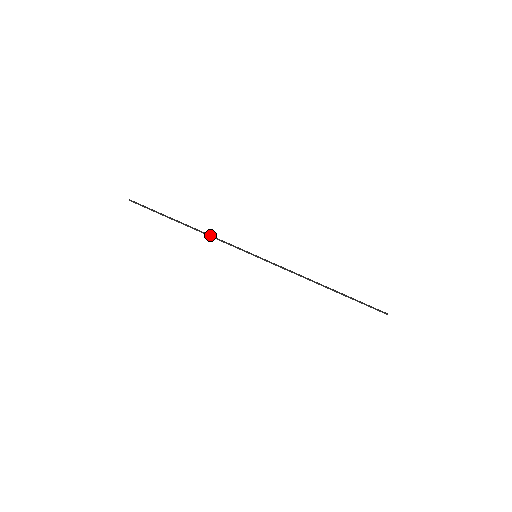
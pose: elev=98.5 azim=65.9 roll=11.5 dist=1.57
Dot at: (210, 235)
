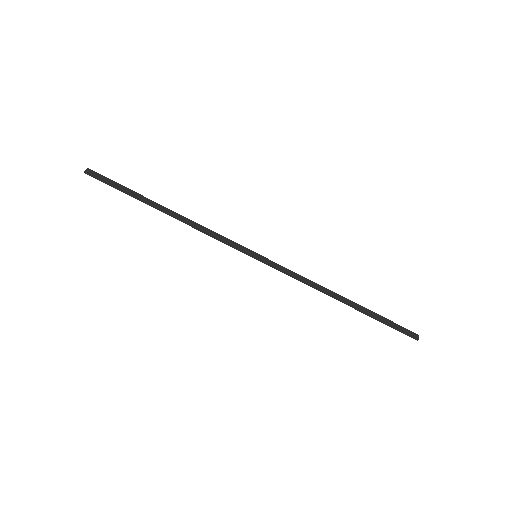
Dot at: (195, 227)
